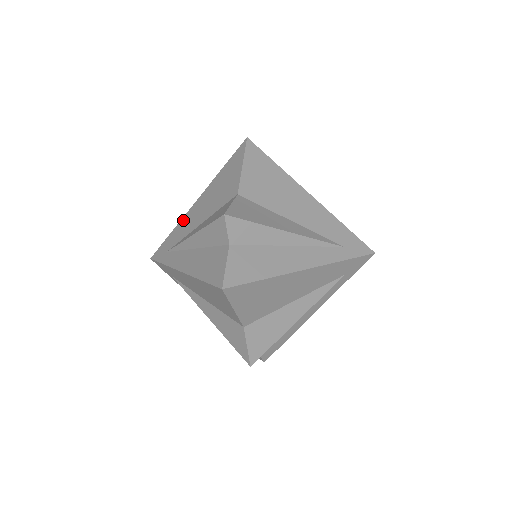
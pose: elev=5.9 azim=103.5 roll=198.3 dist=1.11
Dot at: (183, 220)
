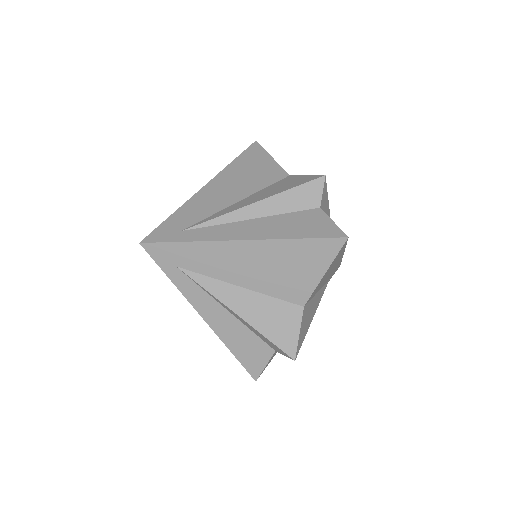
Dot at: (192, 202)
